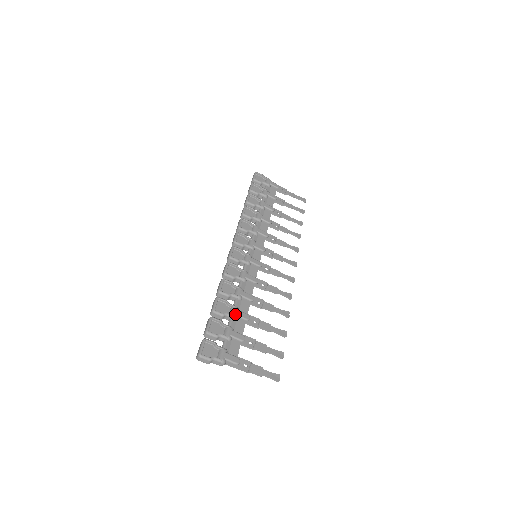
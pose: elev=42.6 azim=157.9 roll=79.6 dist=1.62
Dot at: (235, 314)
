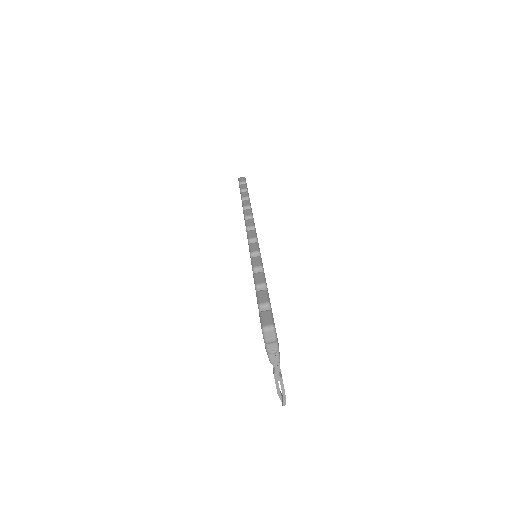
Dot at: occluded
